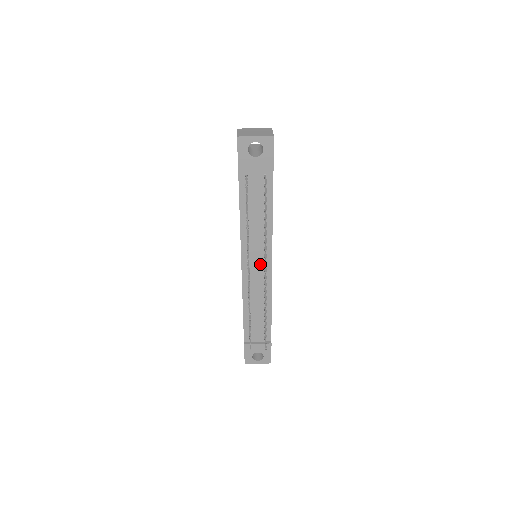
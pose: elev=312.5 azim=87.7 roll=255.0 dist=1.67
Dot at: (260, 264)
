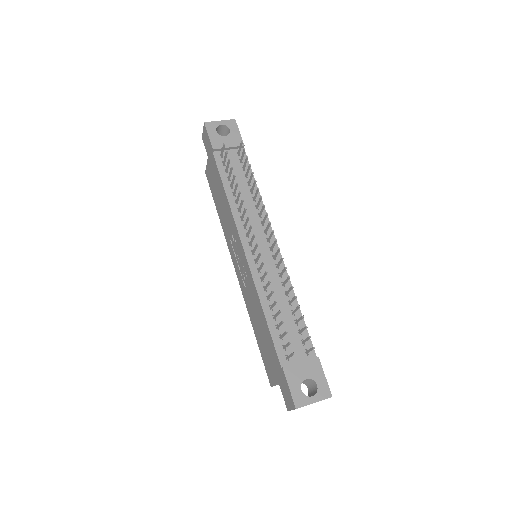
Dot at: (263, 243)
